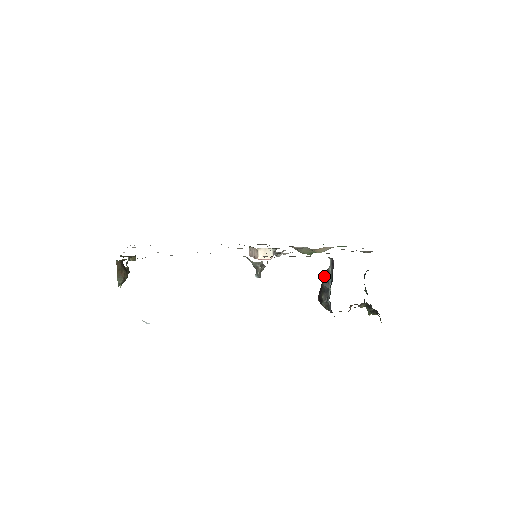
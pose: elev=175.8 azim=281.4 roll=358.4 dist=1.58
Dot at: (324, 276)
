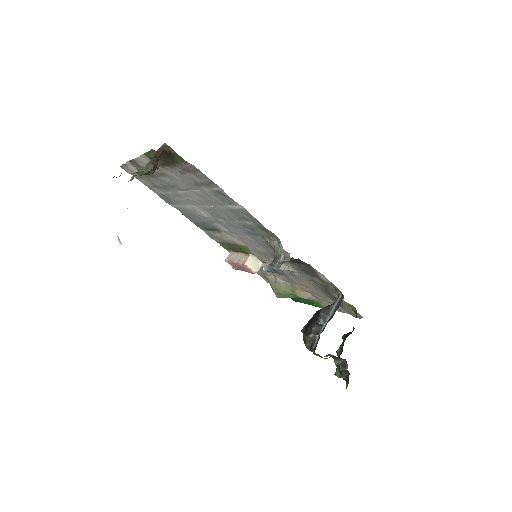
Dot at: (325, 309)
